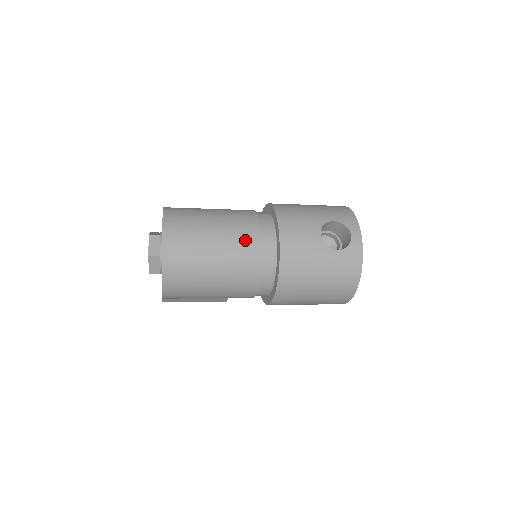
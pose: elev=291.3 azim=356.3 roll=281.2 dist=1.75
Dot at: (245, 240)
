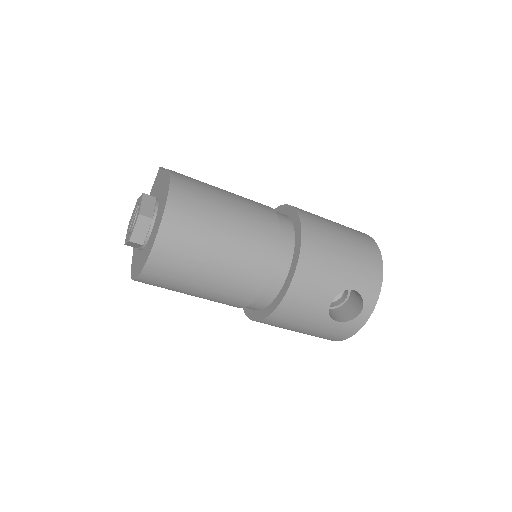
Dot at: (247, 280)
